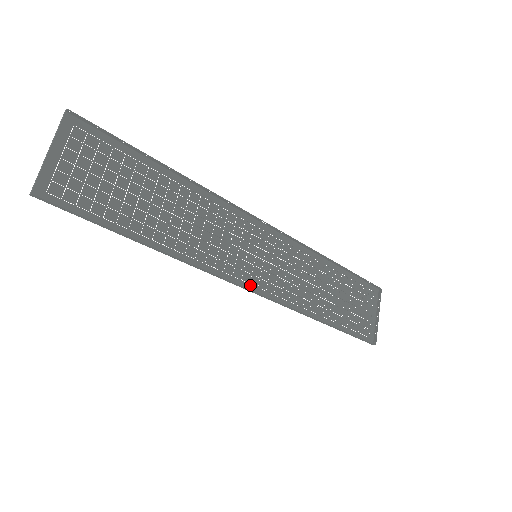
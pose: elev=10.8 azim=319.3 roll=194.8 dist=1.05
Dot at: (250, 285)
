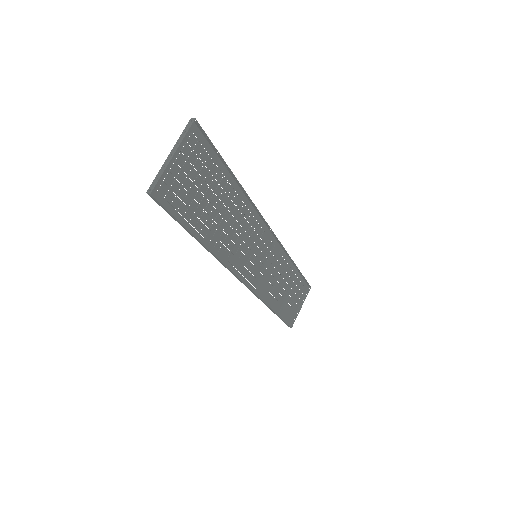
Dot at: (244, 278)
